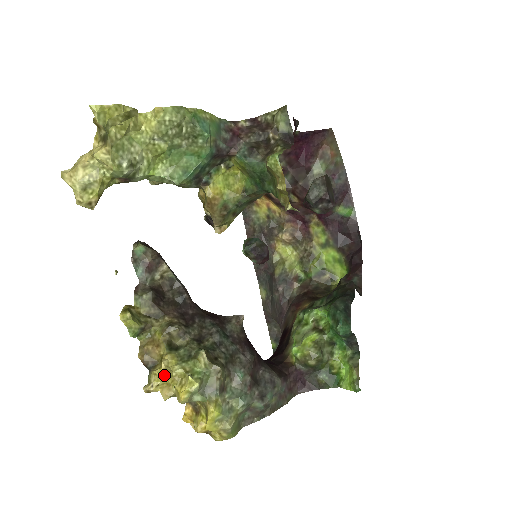
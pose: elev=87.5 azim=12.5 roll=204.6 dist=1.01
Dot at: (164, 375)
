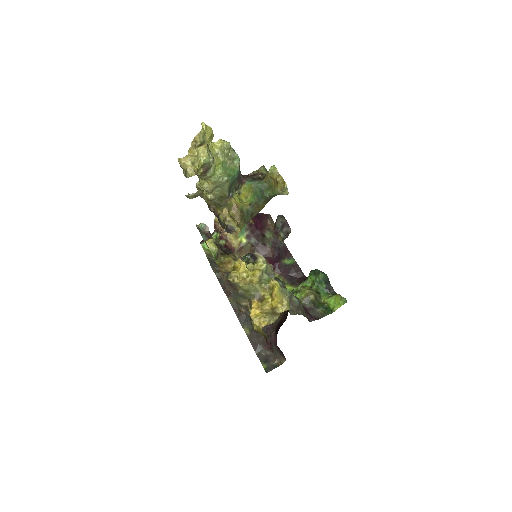
Dot at: (244, 262)
